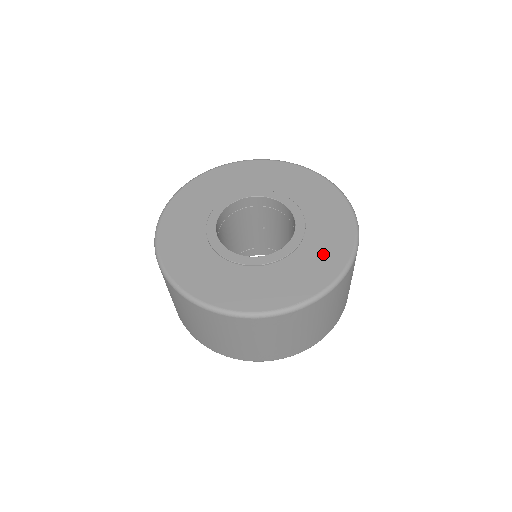
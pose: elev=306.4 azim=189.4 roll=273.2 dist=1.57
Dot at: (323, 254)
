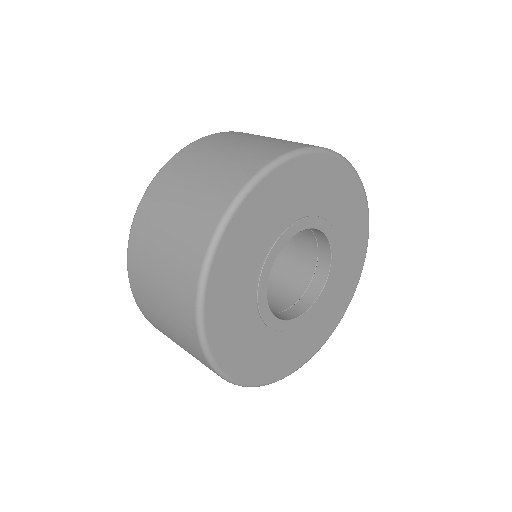
Dot at: (323, 324)
